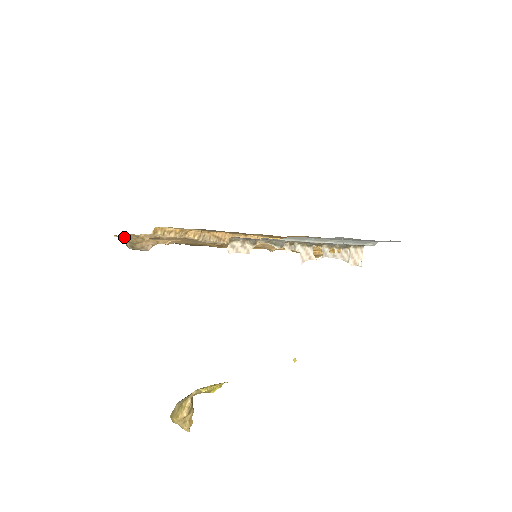
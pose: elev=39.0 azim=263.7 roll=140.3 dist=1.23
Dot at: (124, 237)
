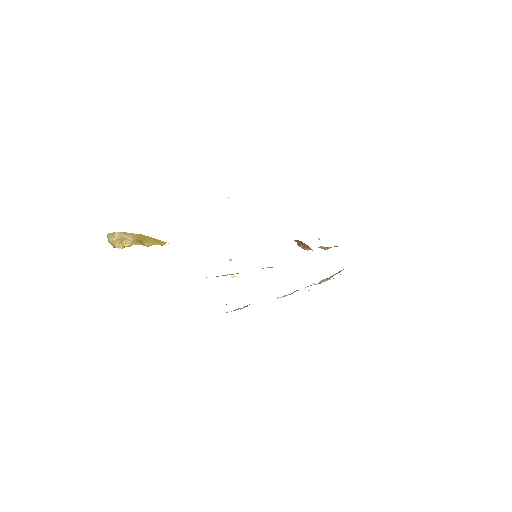
Dot at: occluded
